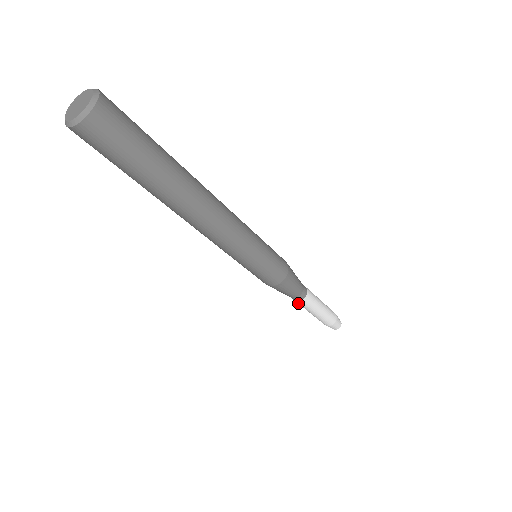
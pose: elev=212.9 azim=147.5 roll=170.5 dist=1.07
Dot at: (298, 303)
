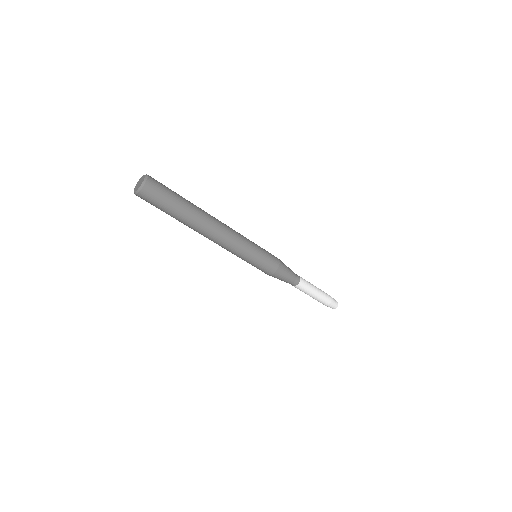
Dot at: (301, 287)
